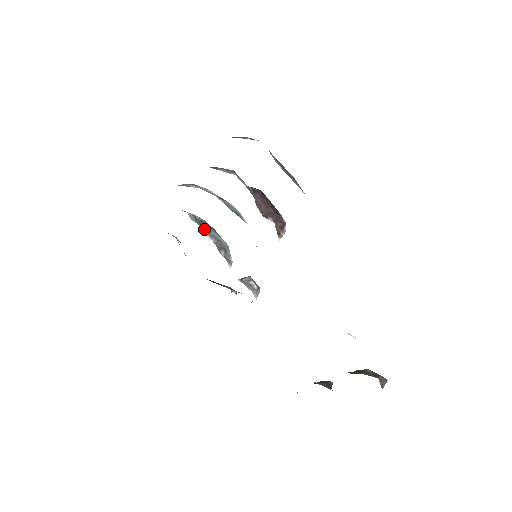
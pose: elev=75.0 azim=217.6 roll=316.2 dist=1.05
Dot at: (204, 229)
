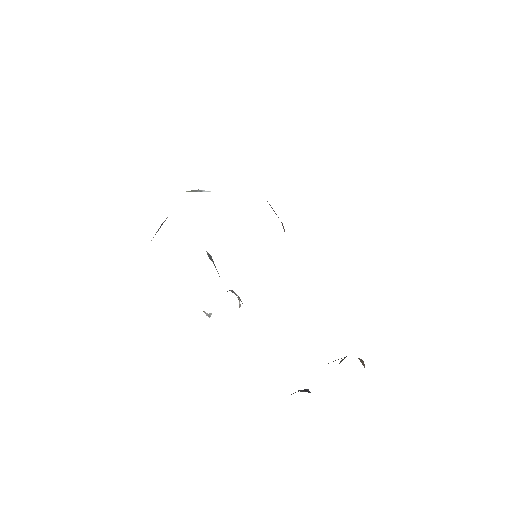
Dot at: occluded
